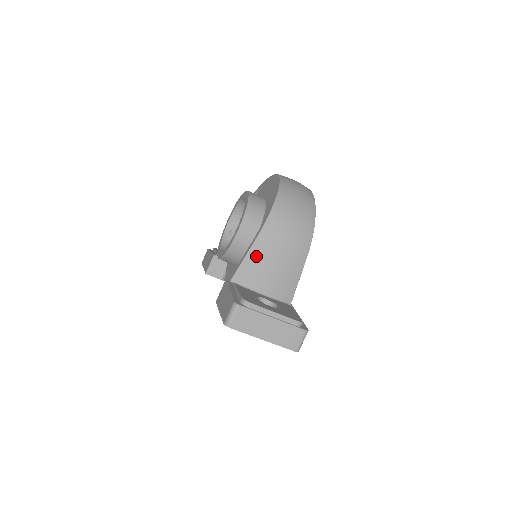
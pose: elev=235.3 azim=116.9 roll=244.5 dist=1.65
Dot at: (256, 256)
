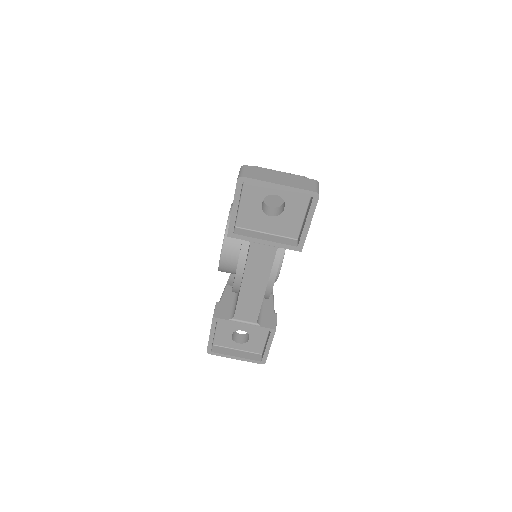
Dot at: occluded
